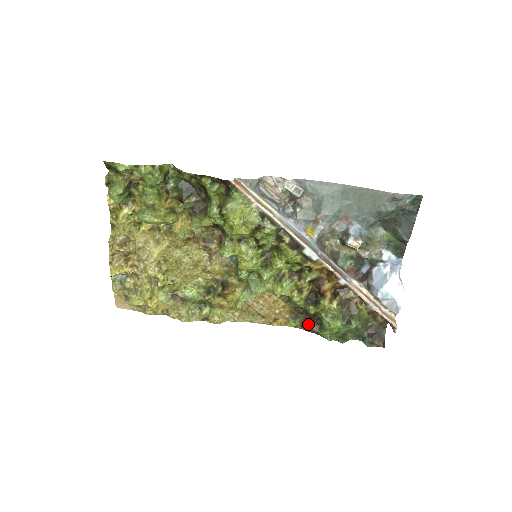
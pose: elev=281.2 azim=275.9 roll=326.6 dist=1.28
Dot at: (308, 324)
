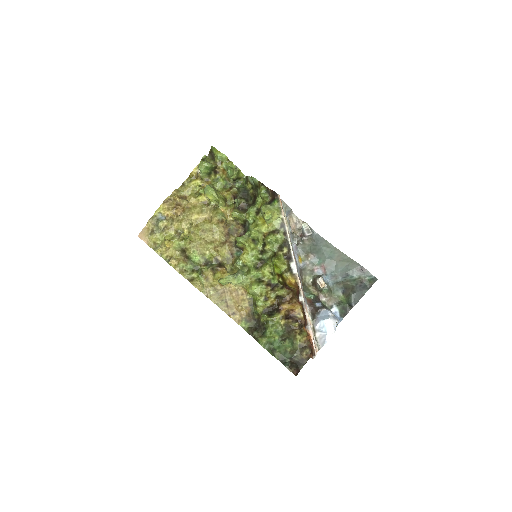
Dot at: (254, 330)
